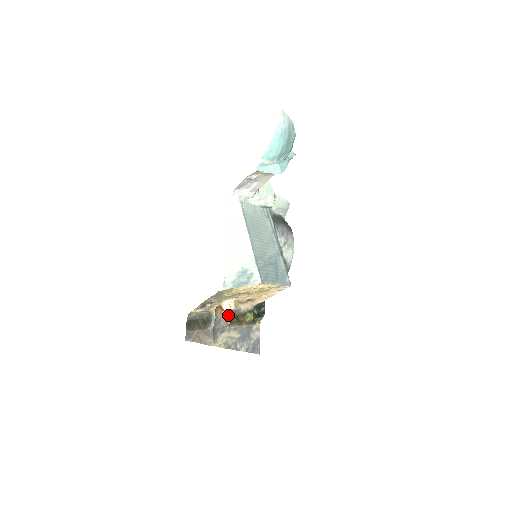
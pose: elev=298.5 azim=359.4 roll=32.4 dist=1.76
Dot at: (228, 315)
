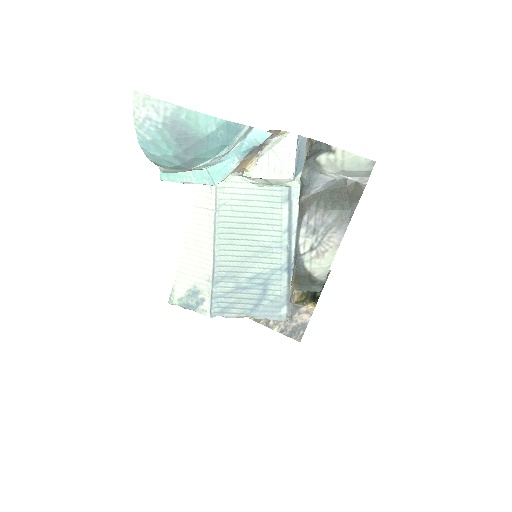
Dot at: occluded
